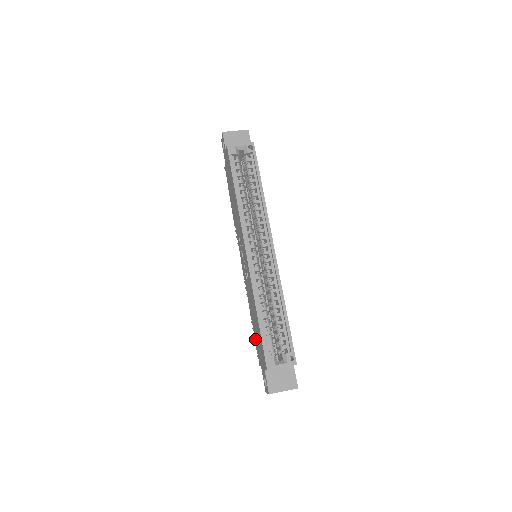
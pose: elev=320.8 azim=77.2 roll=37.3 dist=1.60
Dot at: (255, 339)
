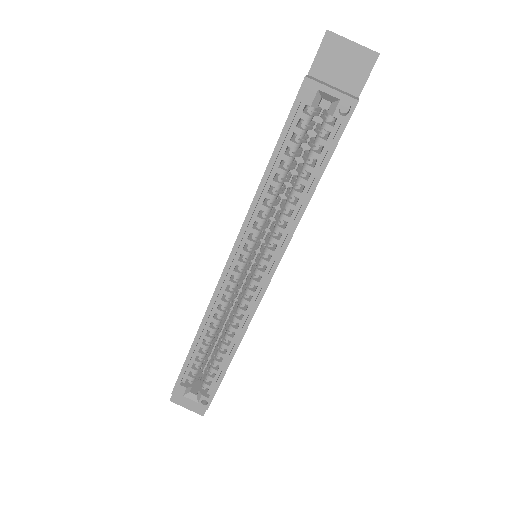
Dot at: occluded
